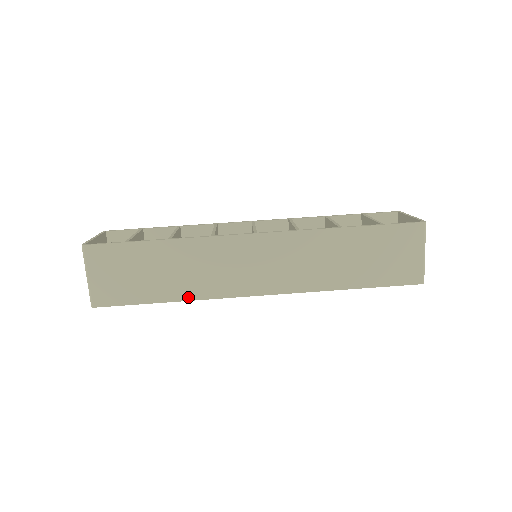
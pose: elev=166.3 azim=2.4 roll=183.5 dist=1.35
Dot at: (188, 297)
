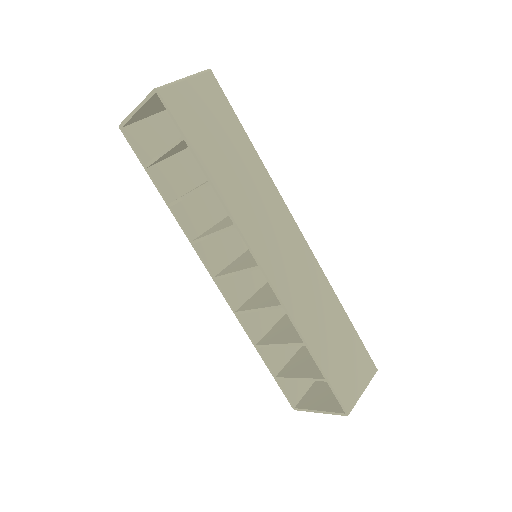
Dot at: (222, 193)
